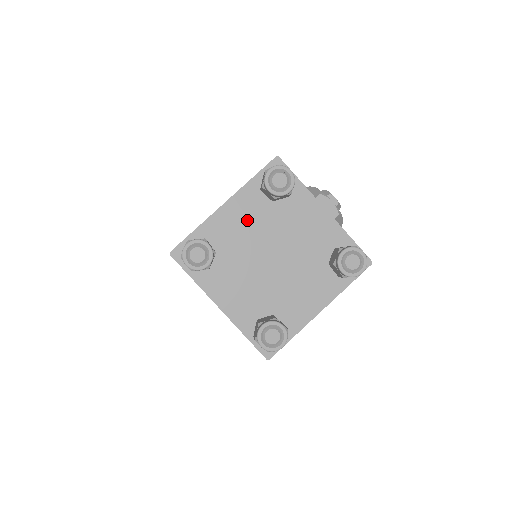
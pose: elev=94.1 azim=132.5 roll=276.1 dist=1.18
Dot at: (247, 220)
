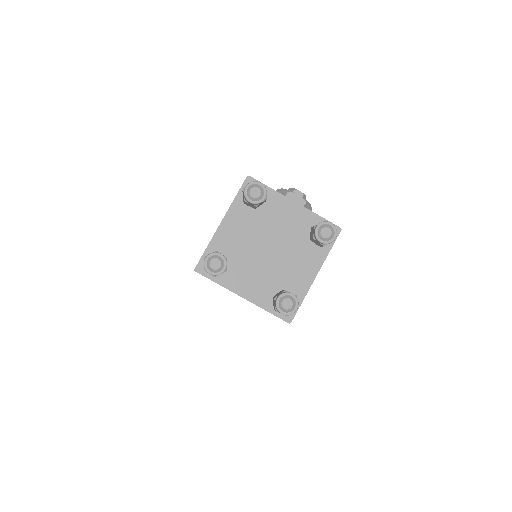
Dot at: (241, 228)
